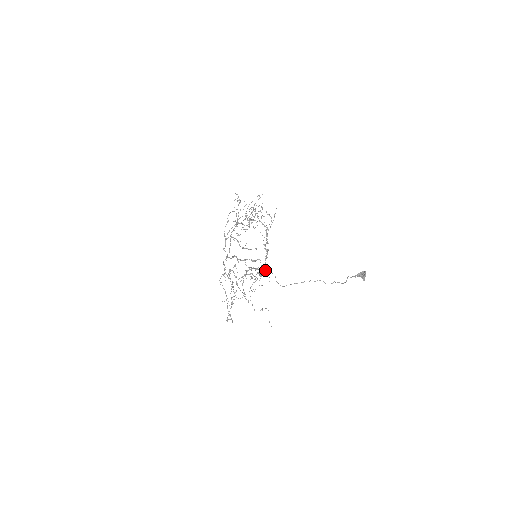
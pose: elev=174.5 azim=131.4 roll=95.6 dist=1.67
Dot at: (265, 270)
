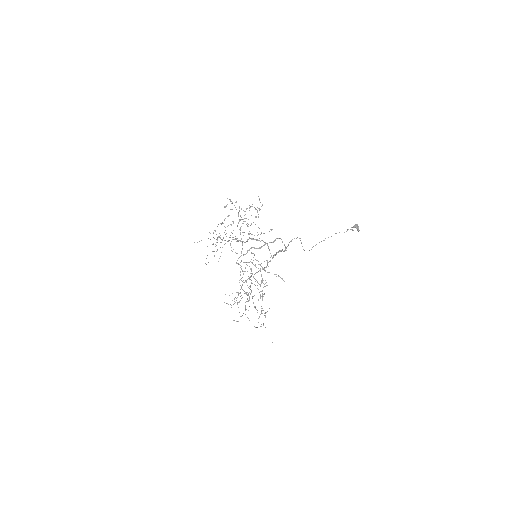
Dot at: (282, 250)
